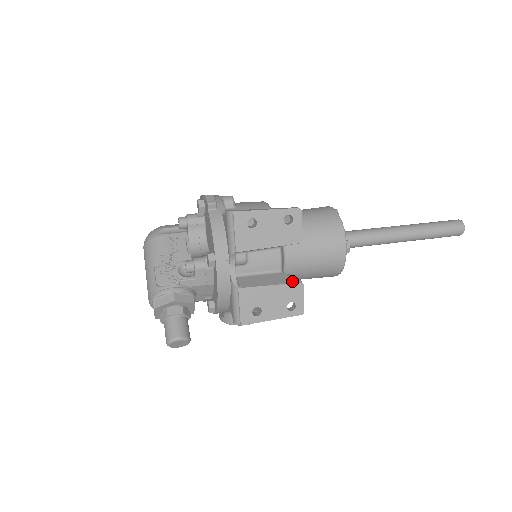
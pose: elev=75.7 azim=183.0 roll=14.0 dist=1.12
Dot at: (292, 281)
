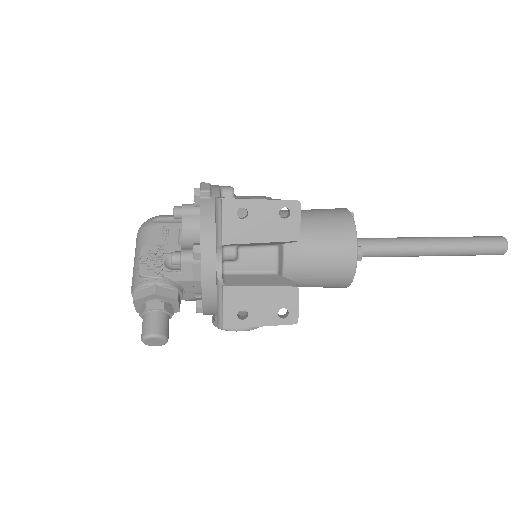
Dot at: (286, 284)
